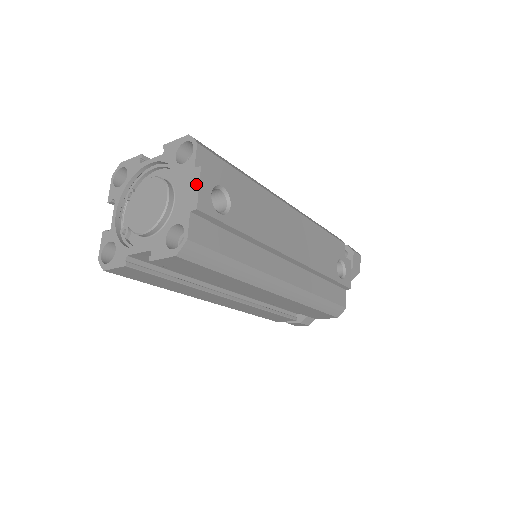
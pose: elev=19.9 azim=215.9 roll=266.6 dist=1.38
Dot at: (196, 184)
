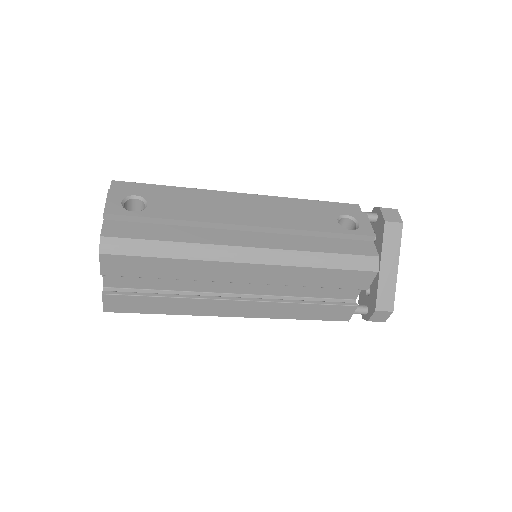
Dot at: (106, 201)
